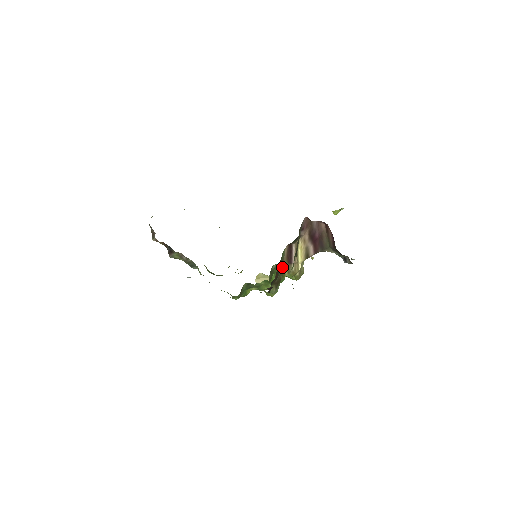
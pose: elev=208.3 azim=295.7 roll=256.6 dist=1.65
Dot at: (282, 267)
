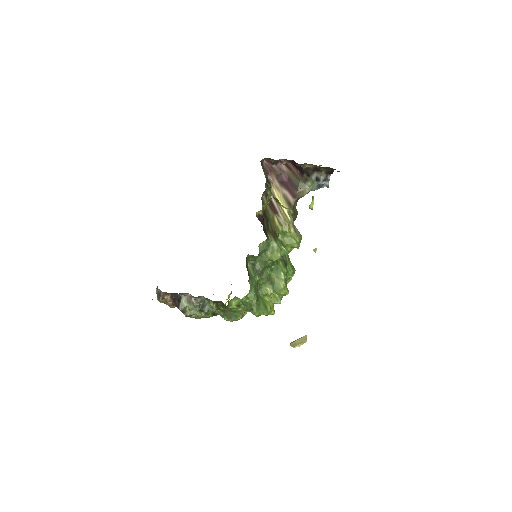
Dot at: (269, 215)
